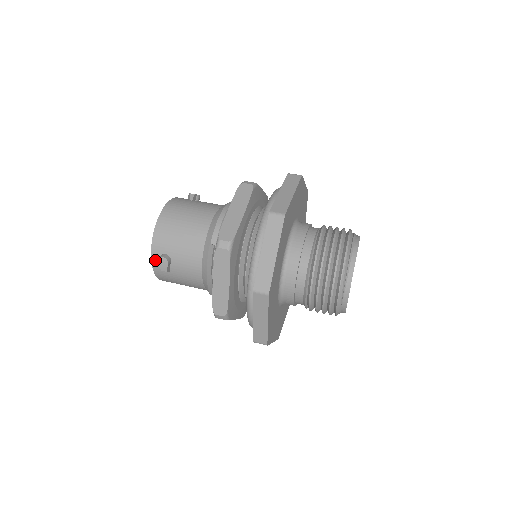
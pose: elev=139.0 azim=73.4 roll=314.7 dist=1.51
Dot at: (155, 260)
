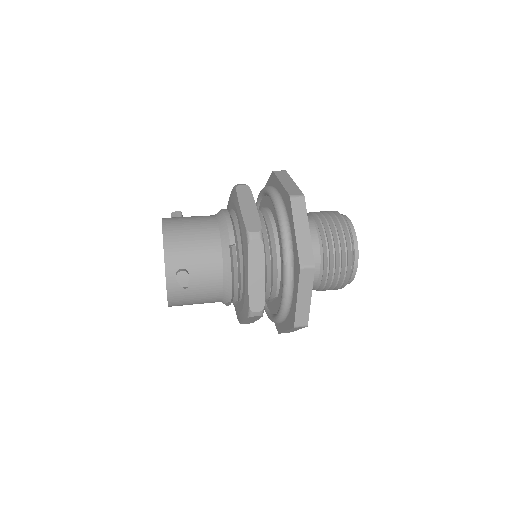
Dot at: (170, 279)
